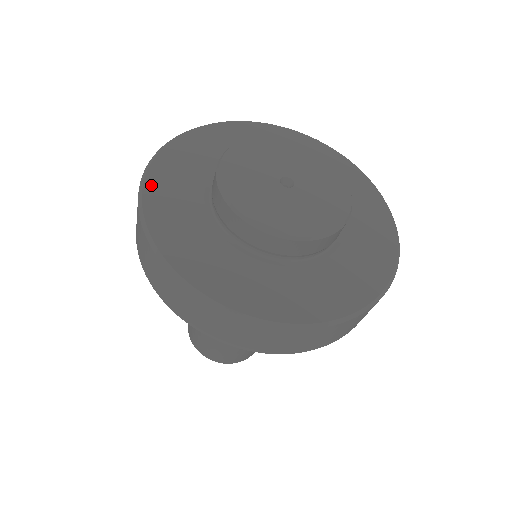
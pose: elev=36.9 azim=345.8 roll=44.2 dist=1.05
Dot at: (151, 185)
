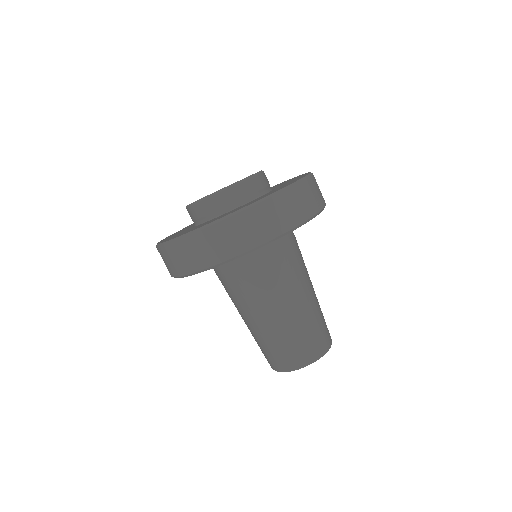
Dot at: occluded
